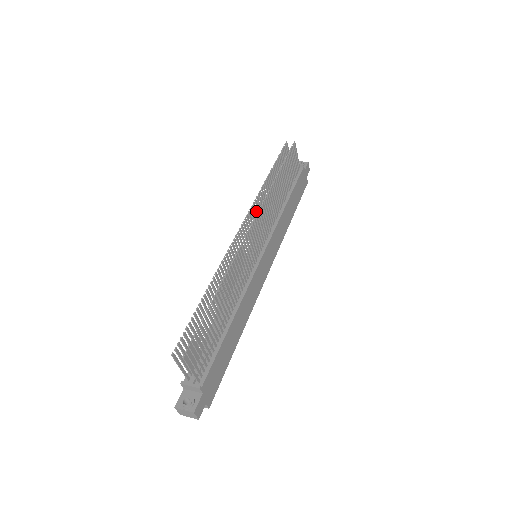
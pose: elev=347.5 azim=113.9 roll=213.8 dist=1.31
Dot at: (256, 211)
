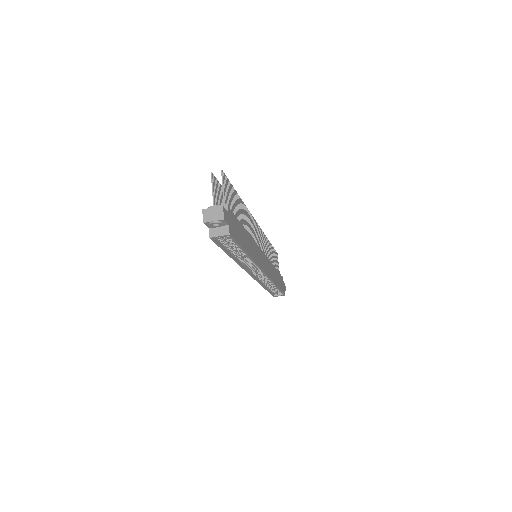
Dot at: occluded
